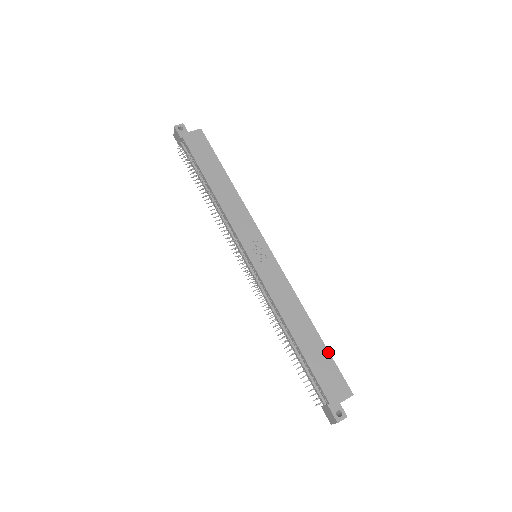
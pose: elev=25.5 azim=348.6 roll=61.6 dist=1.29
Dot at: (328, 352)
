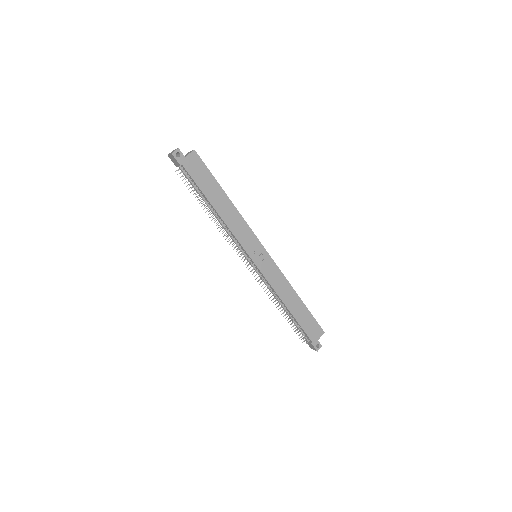
Dot at: (309, 312)
